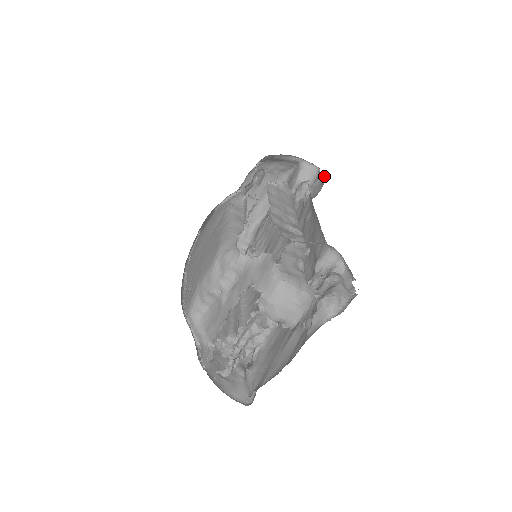
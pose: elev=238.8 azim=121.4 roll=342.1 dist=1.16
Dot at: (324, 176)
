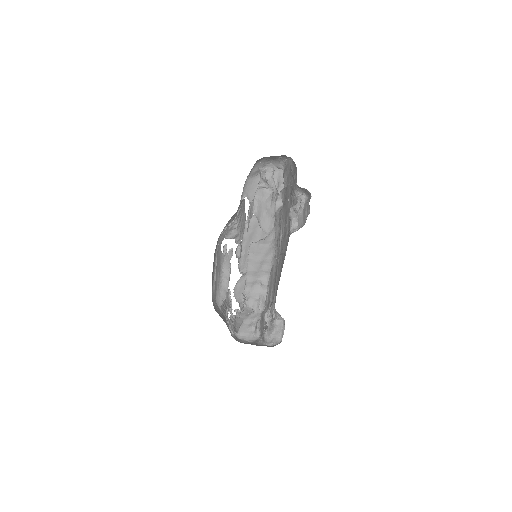
Dot at: occluded
